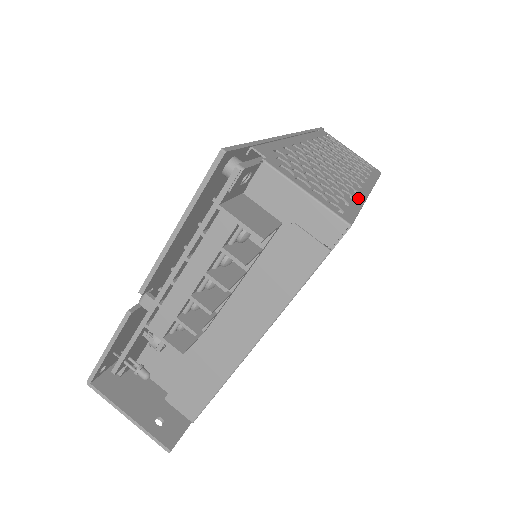
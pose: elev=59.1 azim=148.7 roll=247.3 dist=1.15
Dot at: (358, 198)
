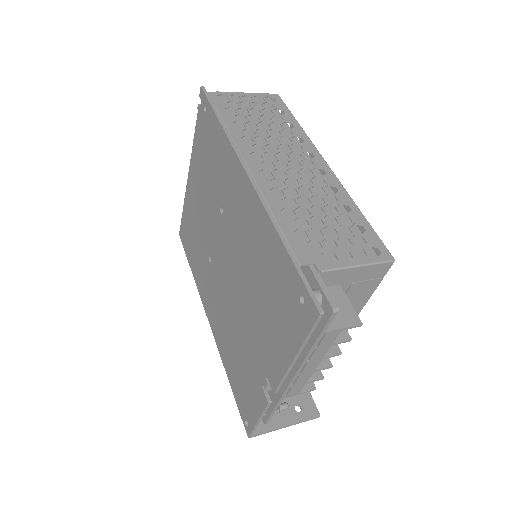
Dot at: (347, 200)
